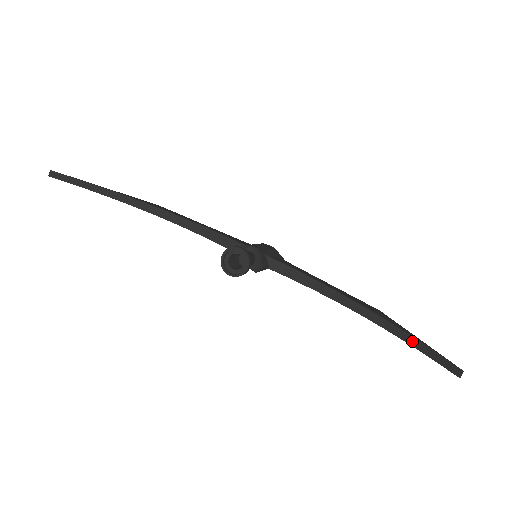
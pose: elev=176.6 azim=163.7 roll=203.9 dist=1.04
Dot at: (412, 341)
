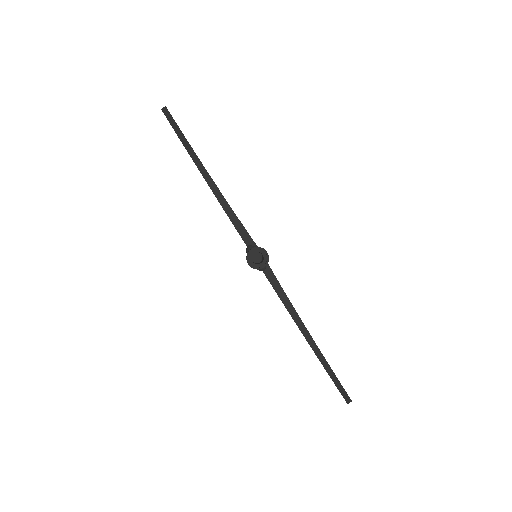
Dot at: (328, 368)
